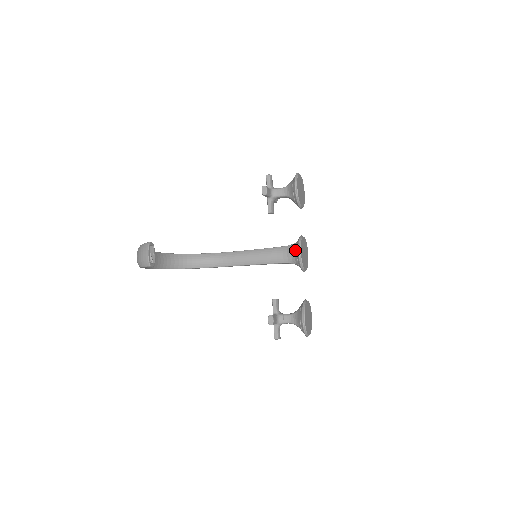
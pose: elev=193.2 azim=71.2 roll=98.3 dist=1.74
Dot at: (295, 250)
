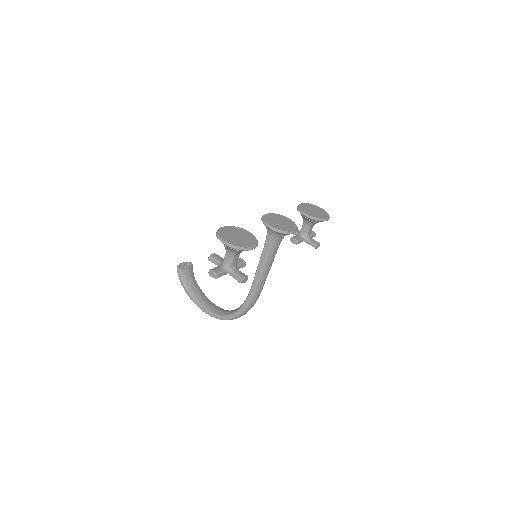
Dot at: occluded
